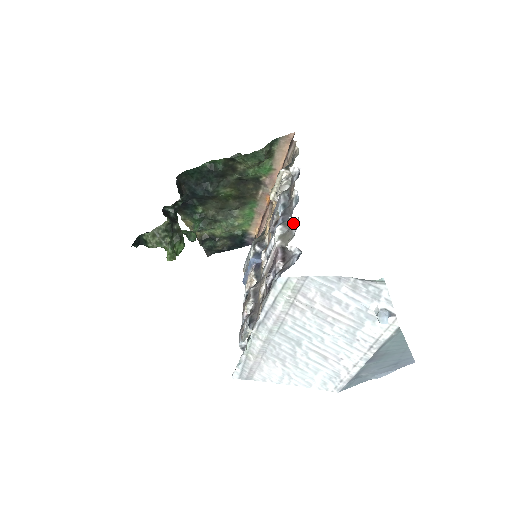
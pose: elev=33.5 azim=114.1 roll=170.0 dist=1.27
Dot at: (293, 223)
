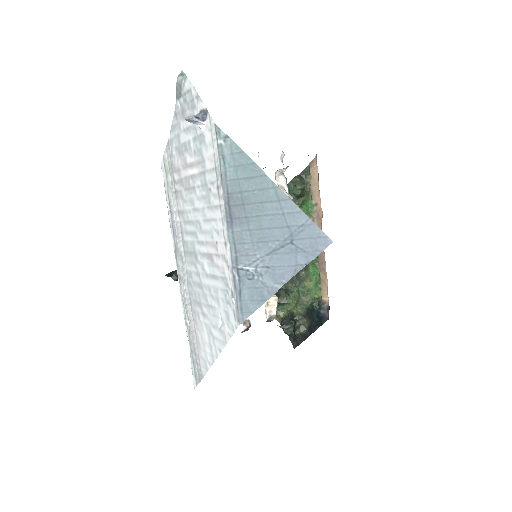
Dot at: occluded
